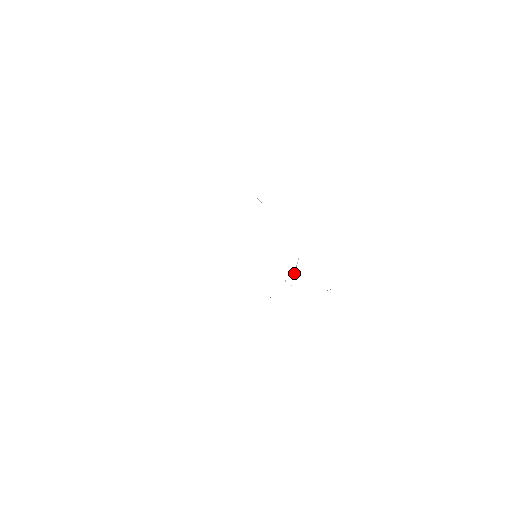
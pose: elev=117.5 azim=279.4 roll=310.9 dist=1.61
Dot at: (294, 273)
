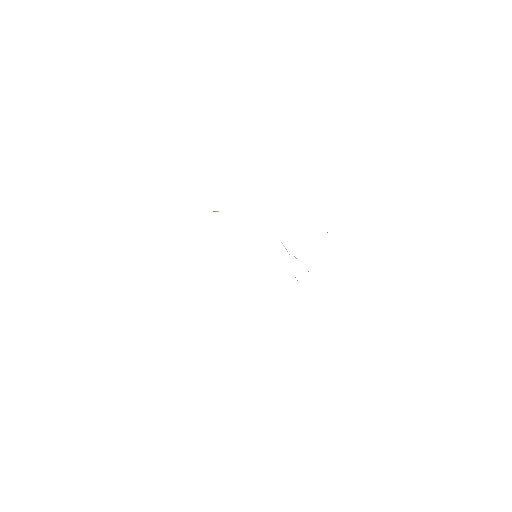
Dot at: occluded
